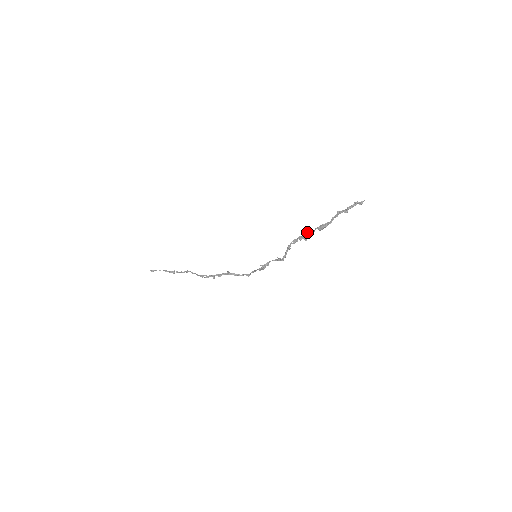
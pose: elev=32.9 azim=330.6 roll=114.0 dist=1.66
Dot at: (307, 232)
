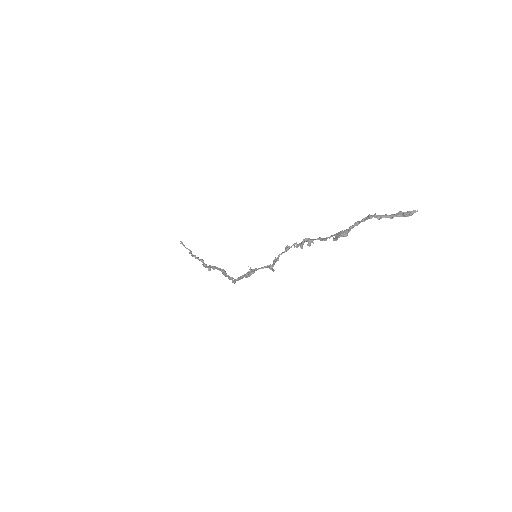
Dot at: (319, 237)
